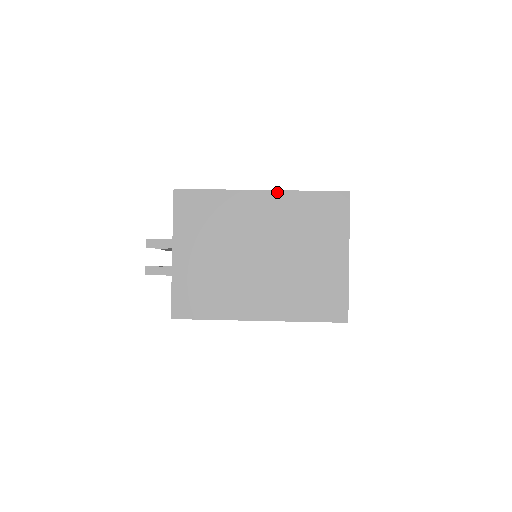
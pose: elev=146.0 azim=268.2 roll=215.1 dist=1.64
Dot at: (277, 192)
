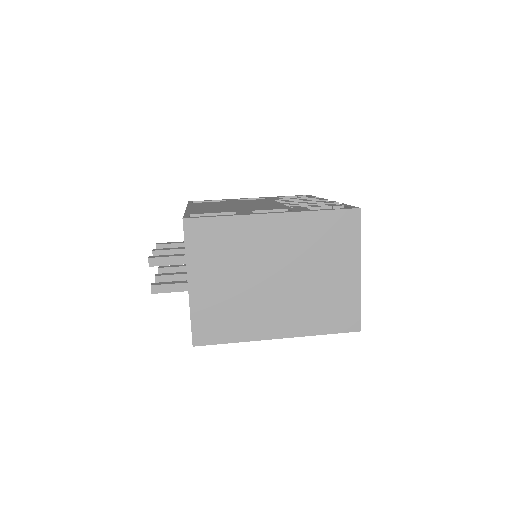
Dot at: (290, 214)
